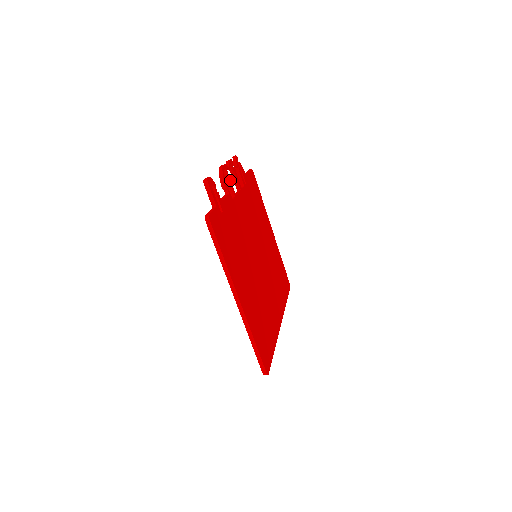
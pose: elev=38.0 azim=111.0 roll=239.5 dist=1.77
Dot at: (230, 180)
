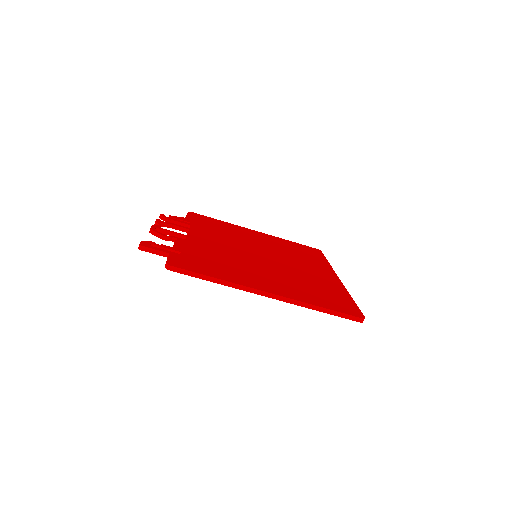
Dot at: (169, 231)
